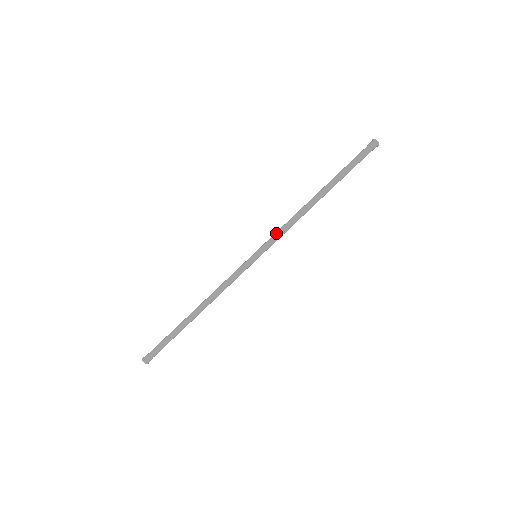
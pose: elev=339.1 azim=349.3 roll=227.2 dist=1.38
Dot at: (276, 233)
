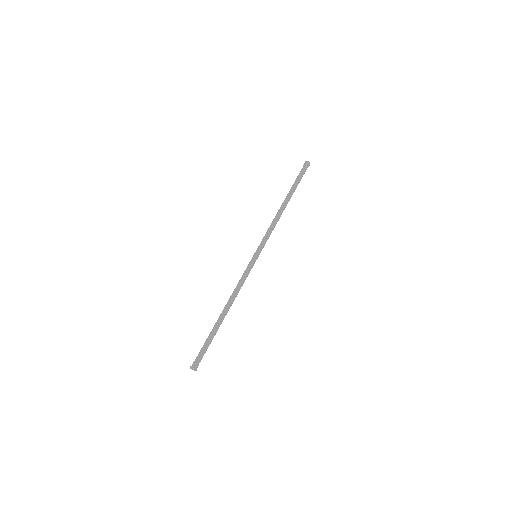
Dot at: (265, 235)
